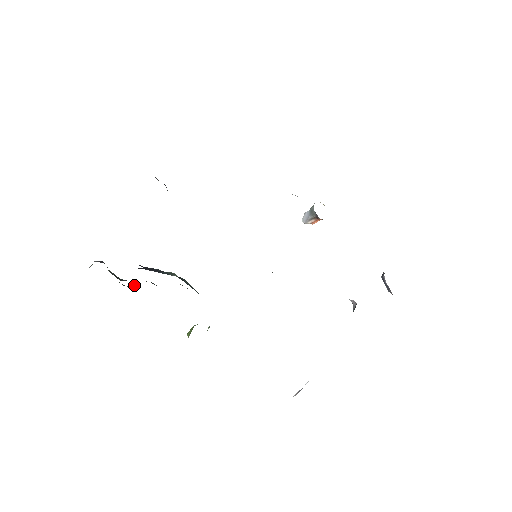
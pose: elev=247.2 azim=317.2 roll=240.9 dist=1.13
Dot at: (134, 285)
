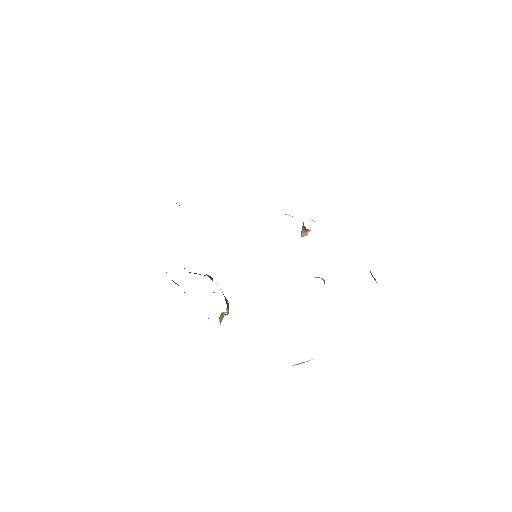
Dot at: occluded
